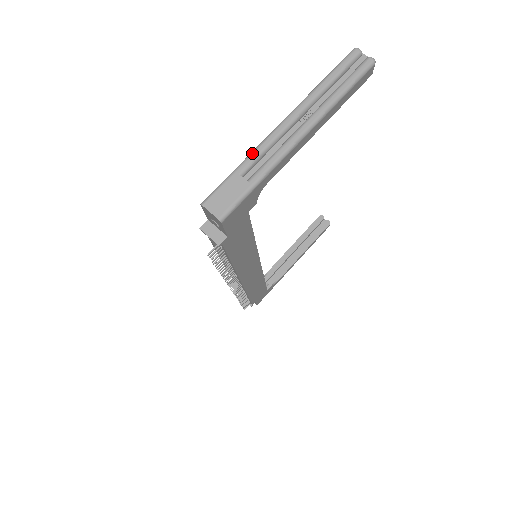
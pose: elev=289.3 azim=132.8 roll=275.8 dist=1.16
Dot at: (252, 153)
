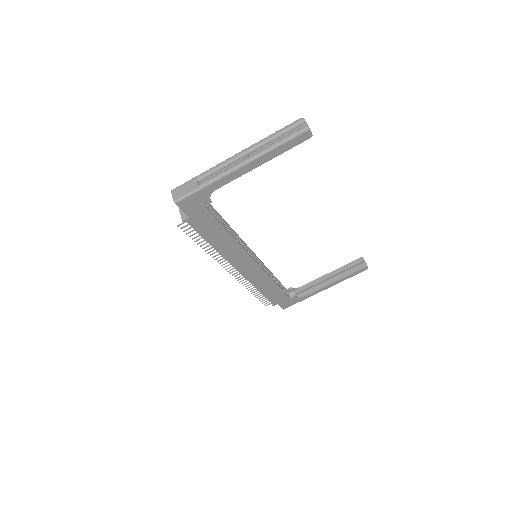
Dot at: (210, 169)
